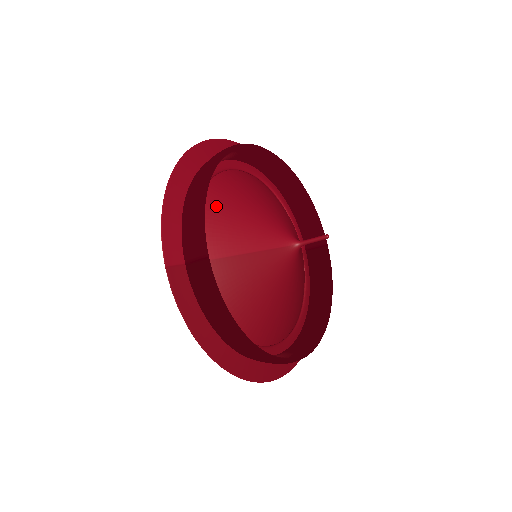
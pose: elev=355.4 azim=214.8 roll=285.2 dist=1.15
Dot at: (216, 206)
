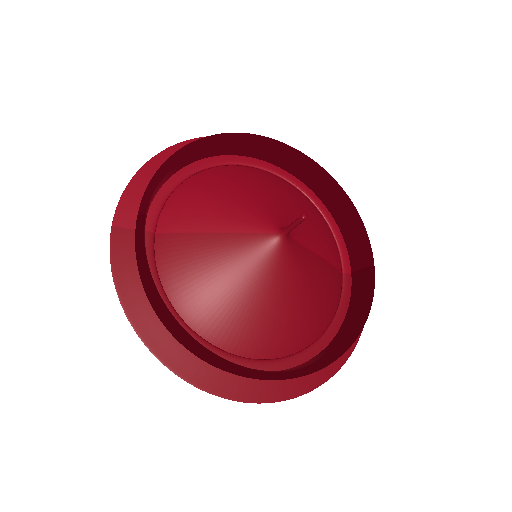
Dot at: (200, 187)
